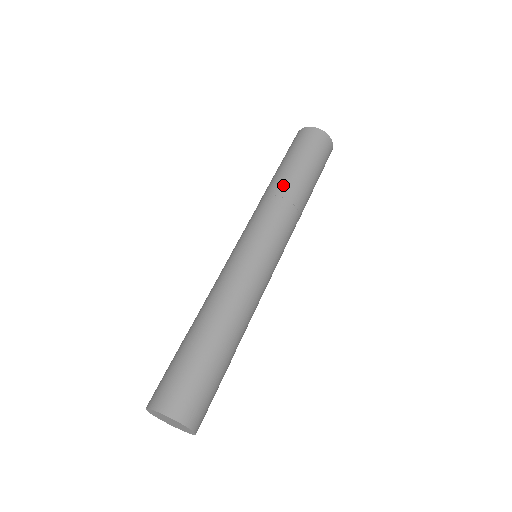
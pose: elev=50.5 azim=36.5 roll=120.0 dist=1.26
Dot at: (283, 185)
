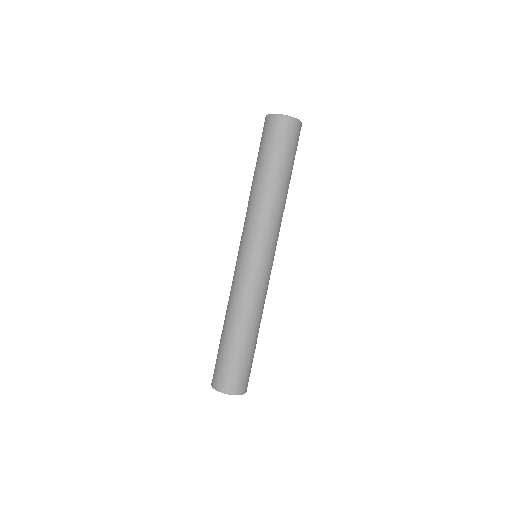
Dot at: (262, 192)
